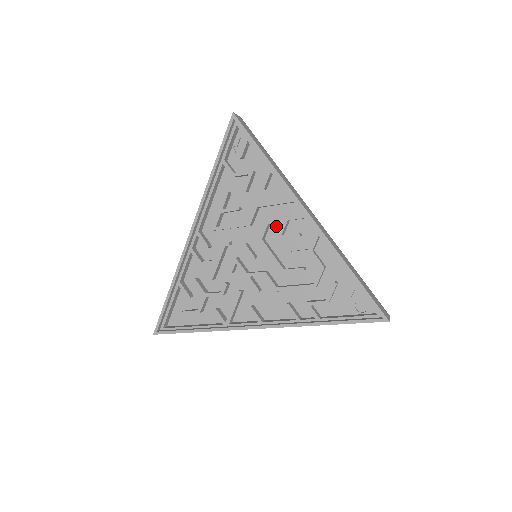
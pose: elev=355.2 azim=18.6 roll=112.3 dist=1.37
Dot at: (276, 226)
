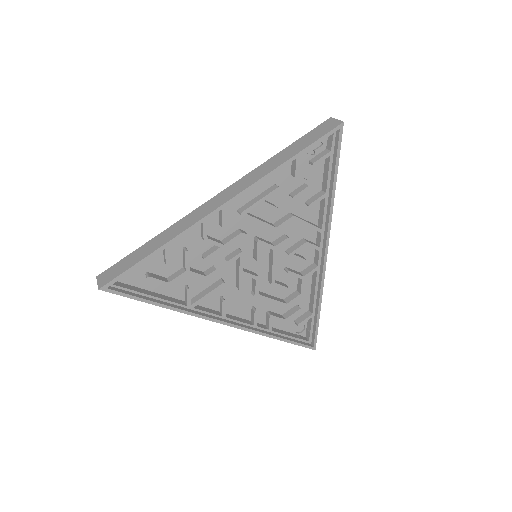
Dot at: (290, 240)
